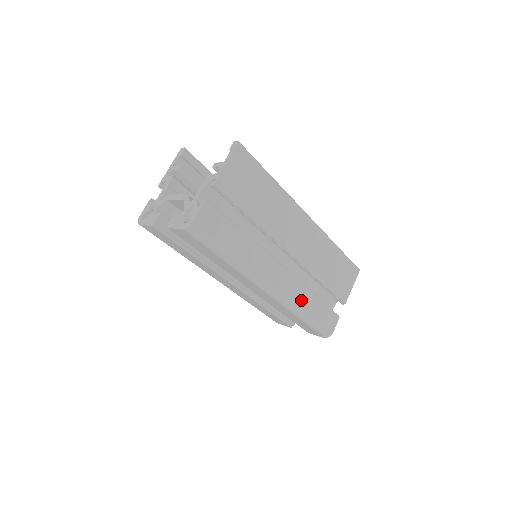
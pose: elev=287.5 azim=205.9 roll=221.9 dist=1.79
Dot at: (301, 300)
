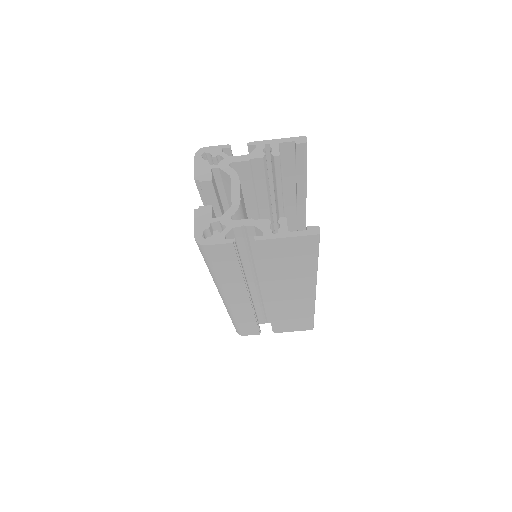
Dot at: (241, 315)
